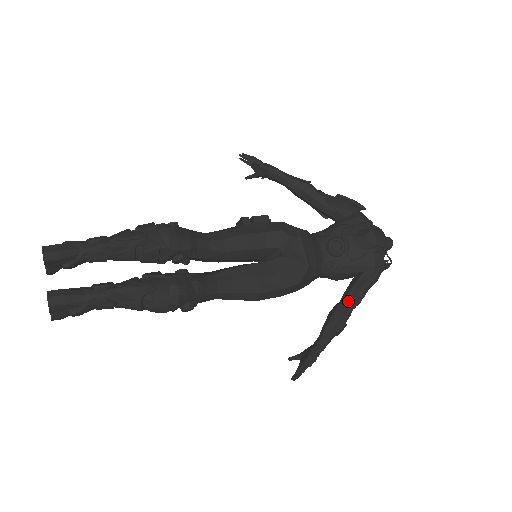
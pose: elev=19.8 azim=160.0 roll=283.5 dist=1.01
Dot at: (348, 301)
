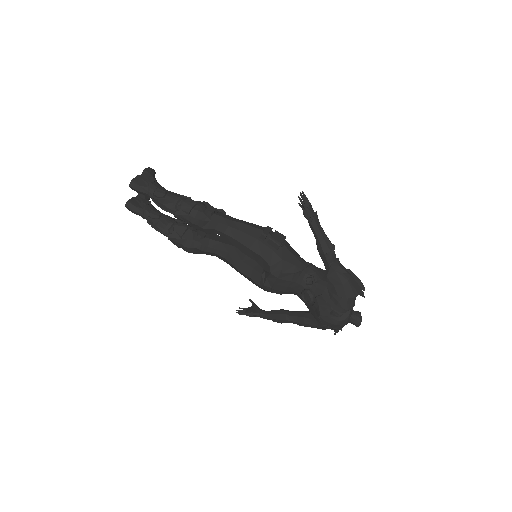
Dot at: (290, 319)
